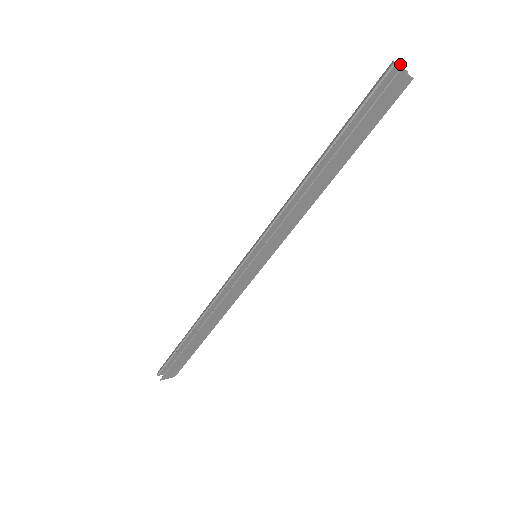
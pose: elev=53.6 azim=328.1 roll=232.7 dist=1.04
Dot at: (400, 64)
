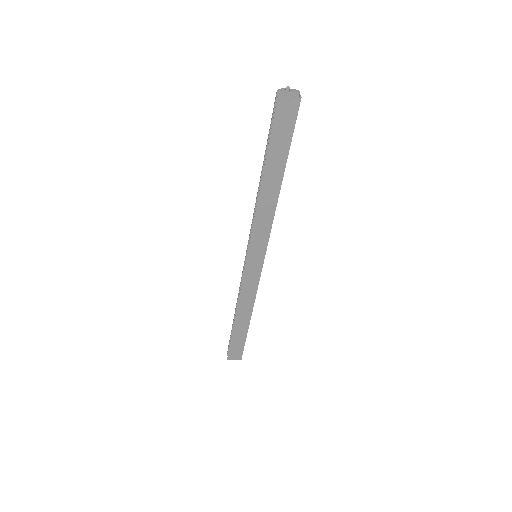
Dot at: (287, 89)
